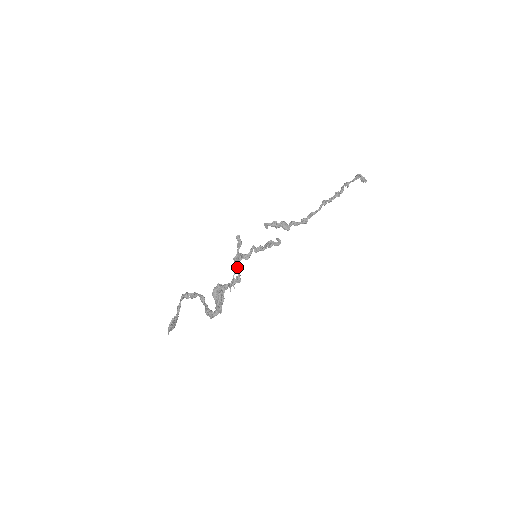
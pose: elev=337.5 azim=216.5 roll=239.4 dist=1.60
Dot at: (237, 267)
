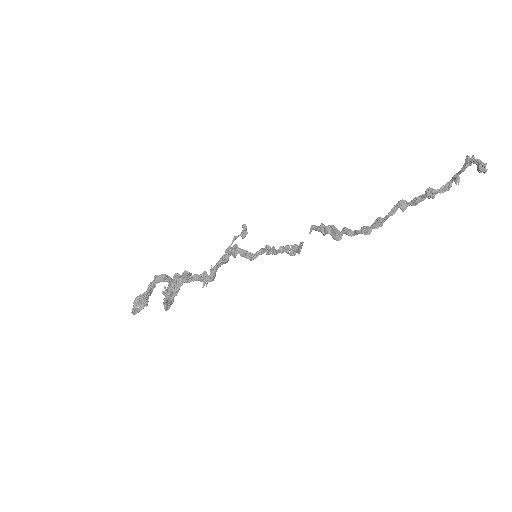
Dot at: (221, 260)
